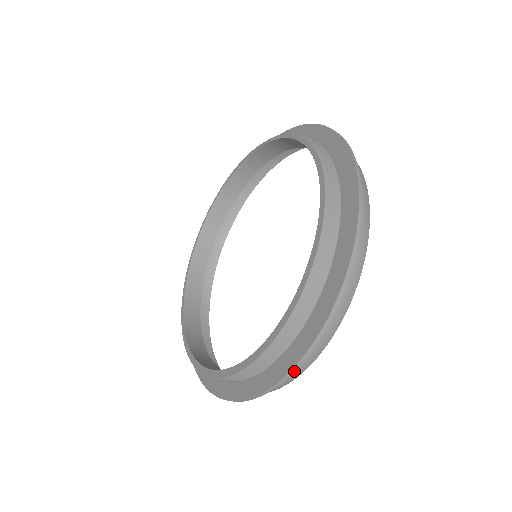
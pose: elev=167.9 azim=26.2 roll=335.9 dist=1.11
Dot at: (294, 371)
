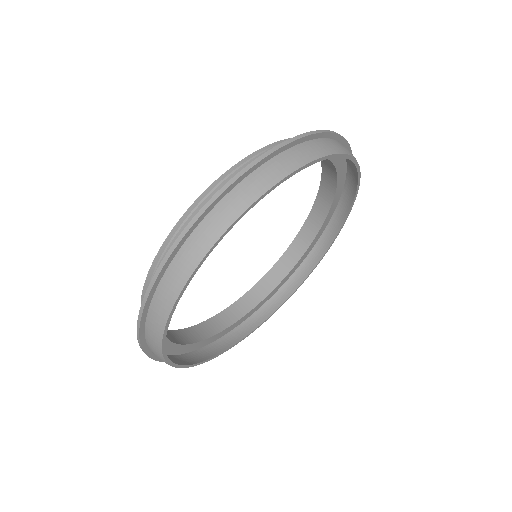
Dot at: (181, 239)
